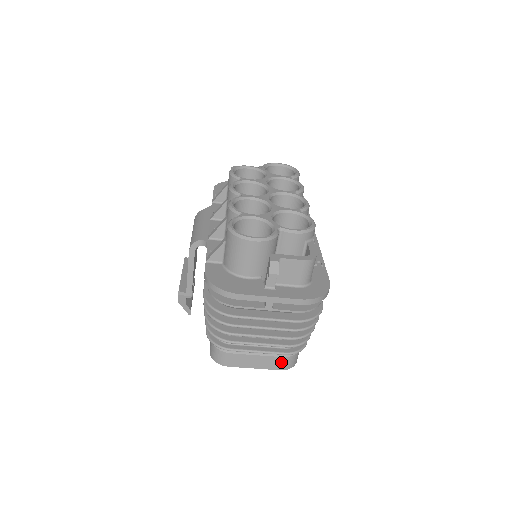
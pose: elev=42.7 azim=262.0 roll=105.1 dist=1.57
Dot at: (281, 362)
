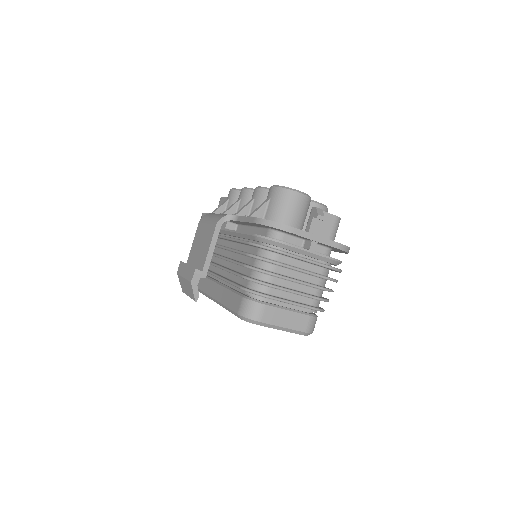
Dot at: (307, 322)
